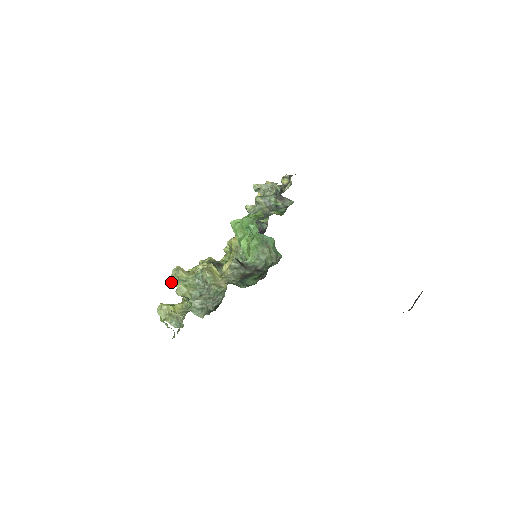
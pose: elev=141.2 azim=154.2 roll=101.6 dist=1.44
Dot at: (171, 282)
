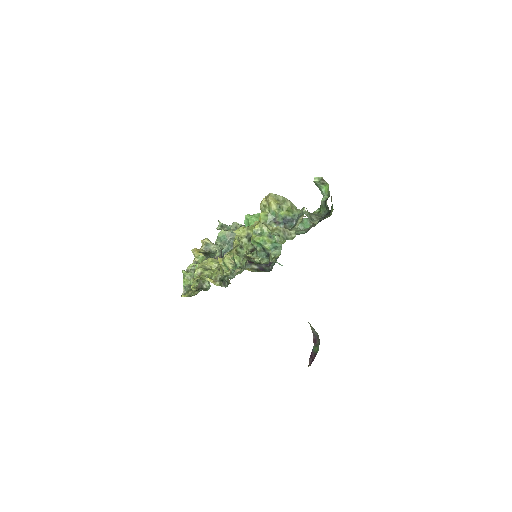
Dot at: (271, 202)
